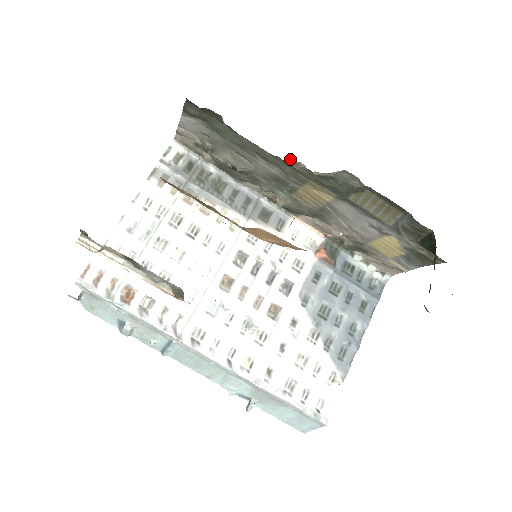
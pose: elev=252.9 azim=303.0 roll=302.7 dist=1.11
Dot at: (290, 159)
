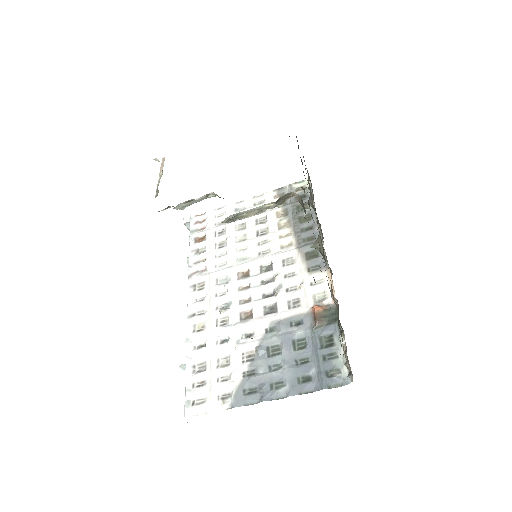
Dot at: occluded
